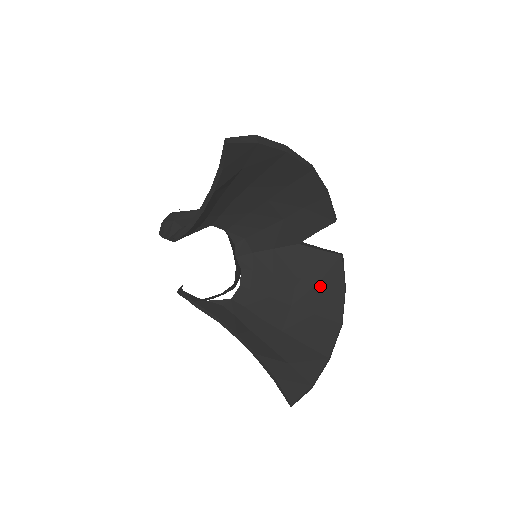
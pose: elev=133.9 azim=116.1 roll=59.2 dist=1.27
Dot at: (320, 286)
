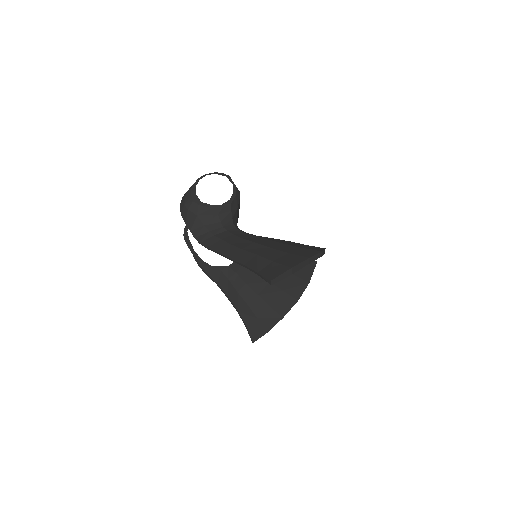
Dot at: (293, 277)
